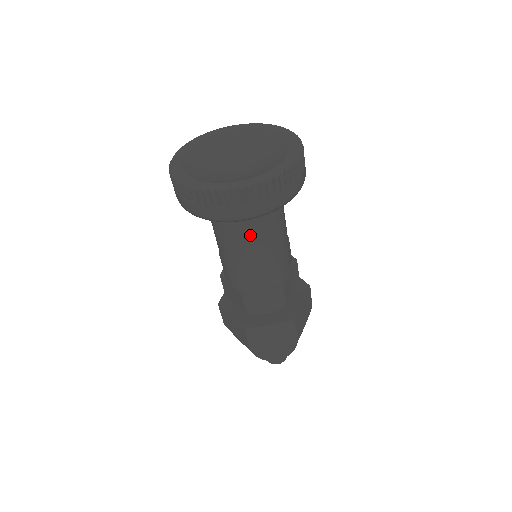
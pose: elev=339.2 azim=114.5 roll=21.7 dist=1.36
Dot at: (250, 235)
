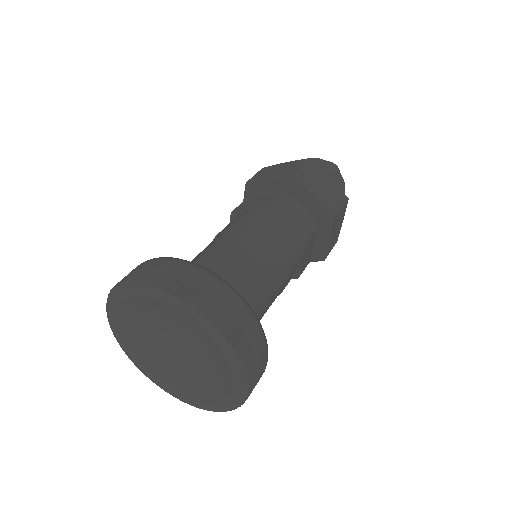
Dot at: occluded
